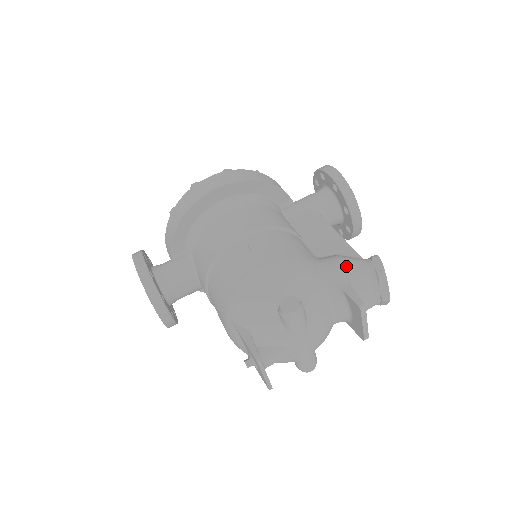
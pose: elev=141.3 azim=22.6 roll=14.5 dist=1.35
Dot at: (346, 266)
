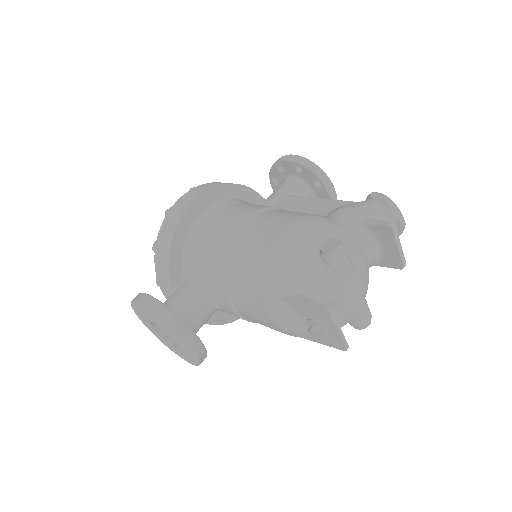
Dot at: (354, 207)
